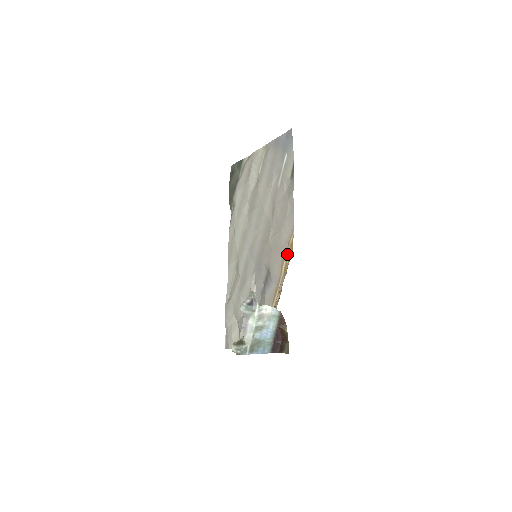
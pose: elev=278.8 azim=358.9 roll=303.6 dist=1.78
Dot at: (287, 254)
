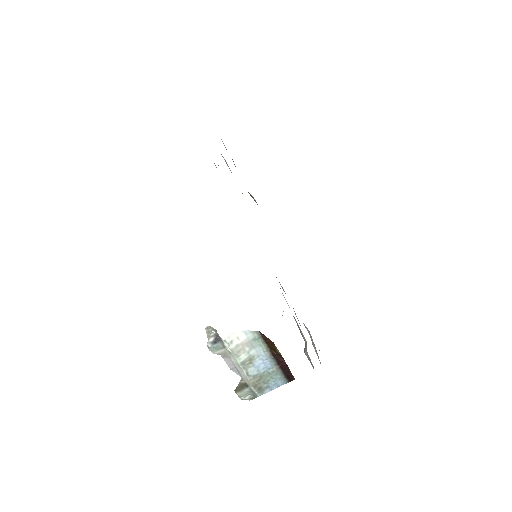
Dot at: occluded
